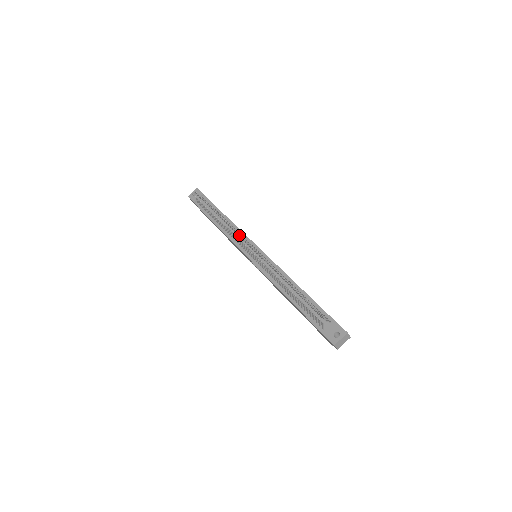
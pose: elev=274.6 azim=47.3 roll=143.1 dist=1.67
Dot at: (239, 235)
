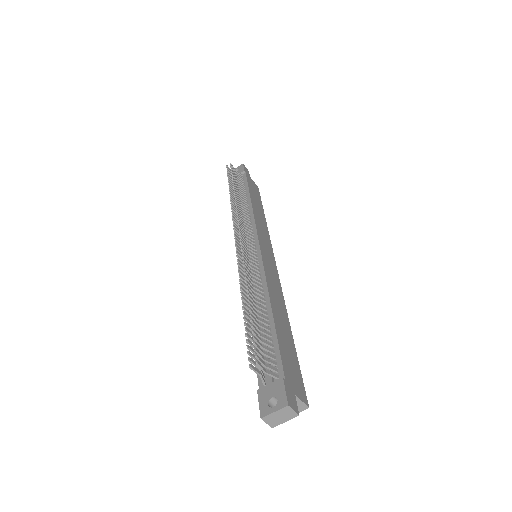
Dot at: (238, 221)
